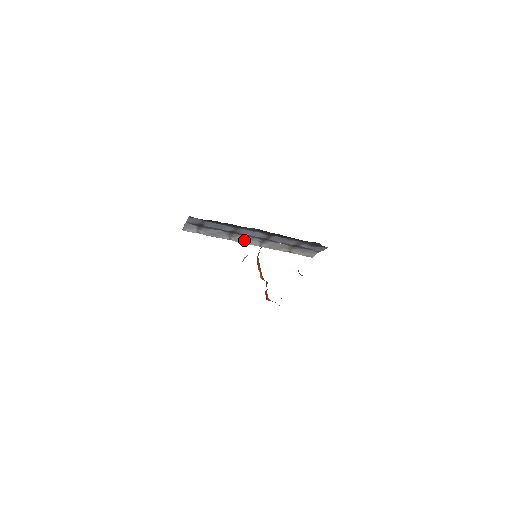
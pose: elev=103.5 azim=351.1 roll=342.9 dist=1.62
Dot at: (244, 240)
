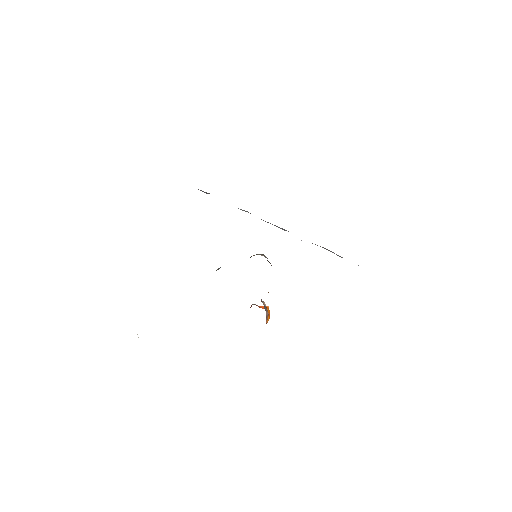
Dot at: (263, 220)
